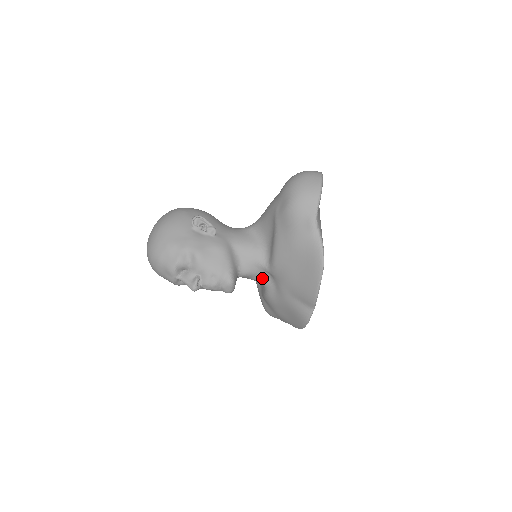
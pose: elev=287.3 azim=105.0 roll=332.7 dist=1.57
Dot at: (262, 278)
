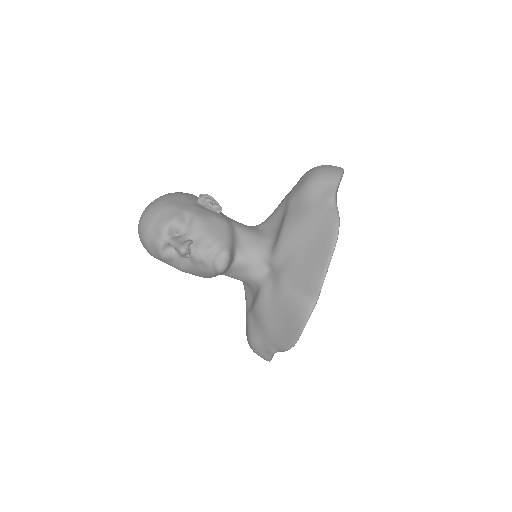
Dot at: (259, 273)
